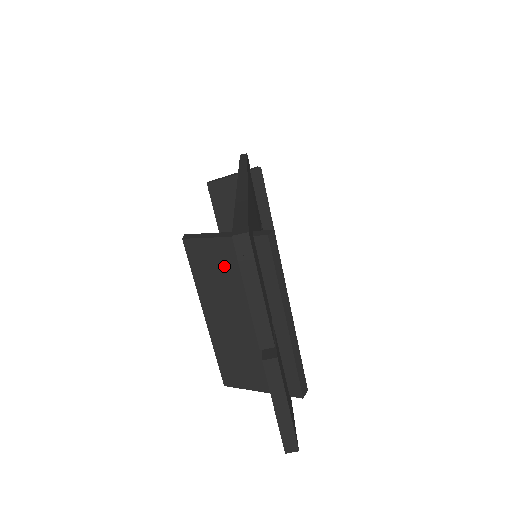
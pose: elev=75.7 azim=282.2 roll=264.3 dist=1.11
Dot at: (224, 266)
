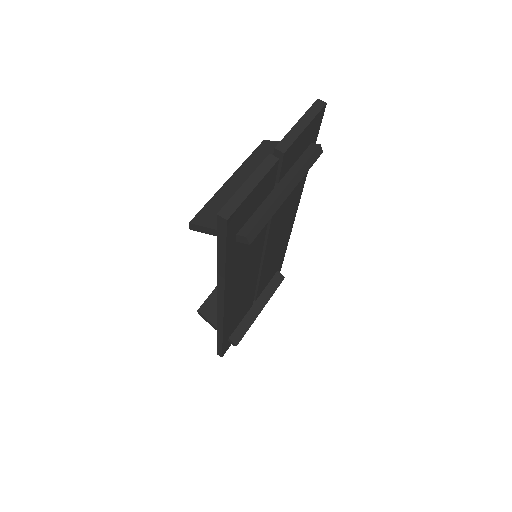
Dot at: occluded
